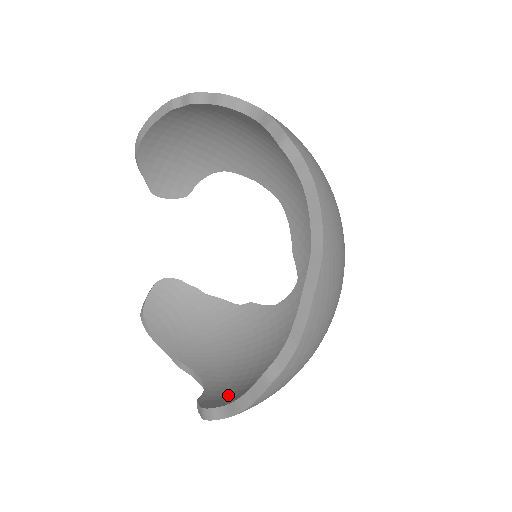
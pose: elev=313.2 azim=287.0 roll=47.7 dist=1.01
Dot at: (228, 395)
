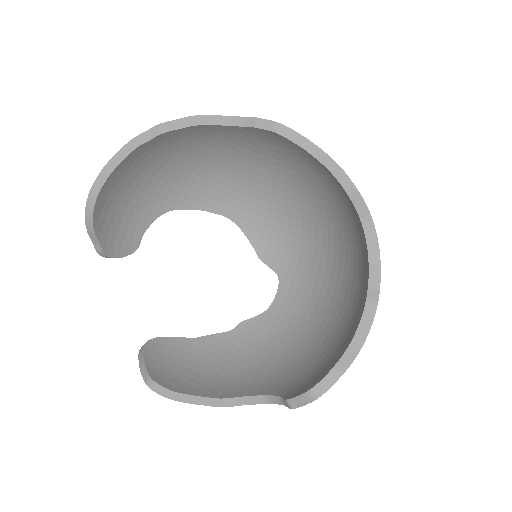
Dot at: (309, 377)
